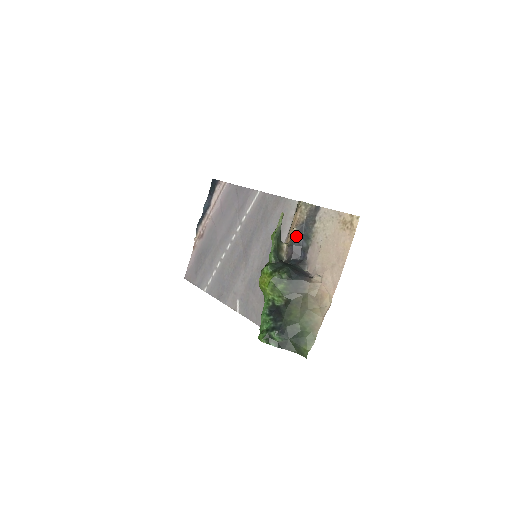
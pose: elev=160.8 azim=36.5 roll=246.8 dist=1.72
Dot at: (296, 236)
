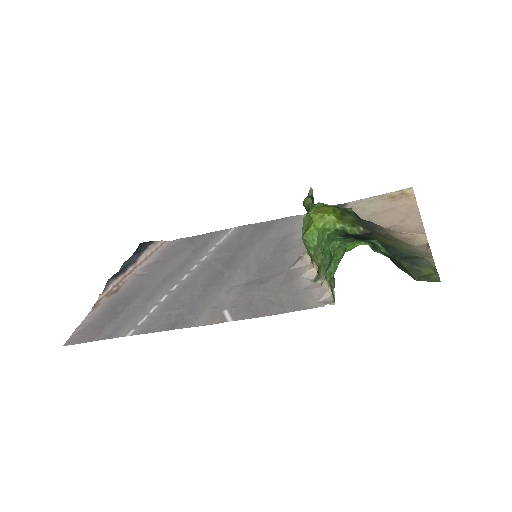
Dot at: occluded
